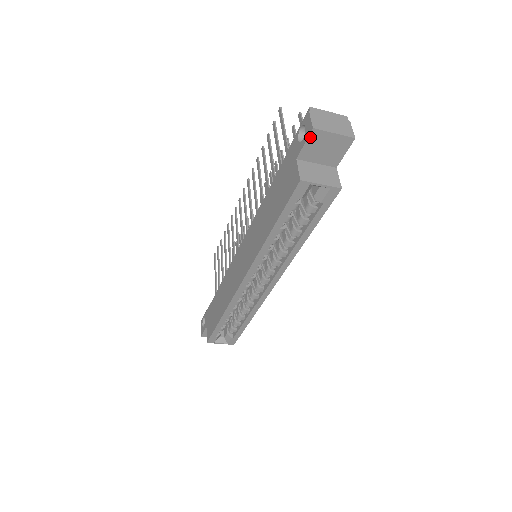
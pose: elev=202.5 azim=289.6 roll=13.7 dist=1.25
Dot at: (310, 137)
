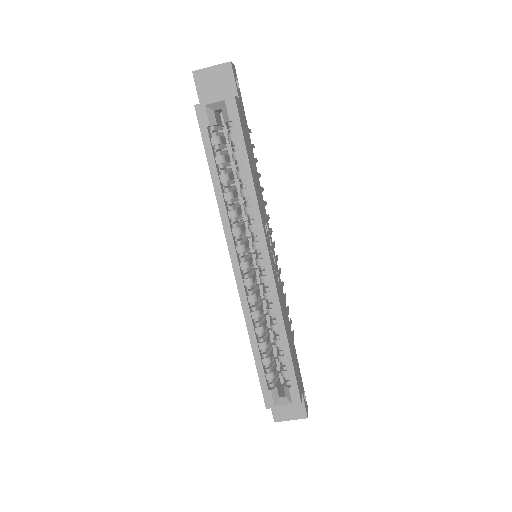
Dot at: (196, 81)
